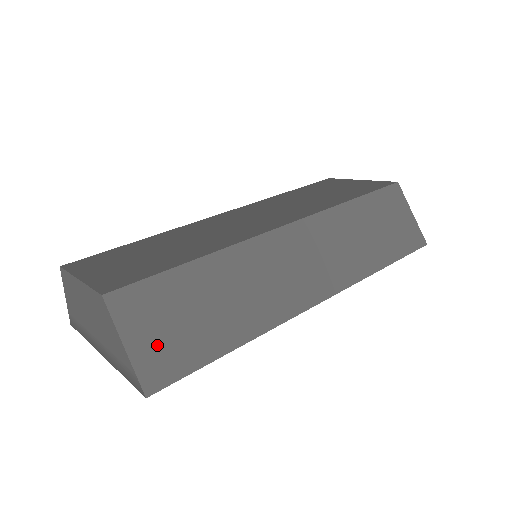
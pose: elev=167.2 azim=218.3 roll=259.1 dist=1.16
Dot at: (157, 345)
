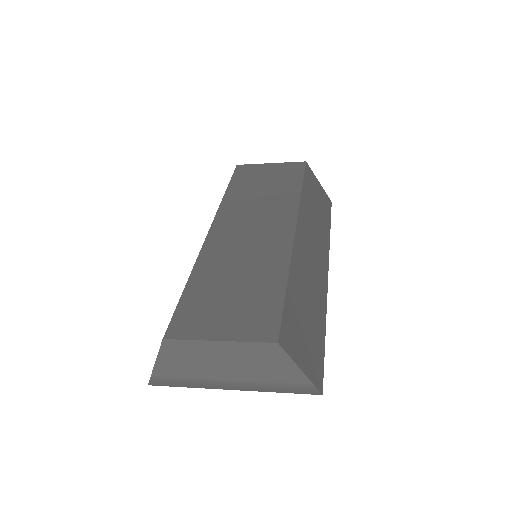
Dot at: (308, 357)
